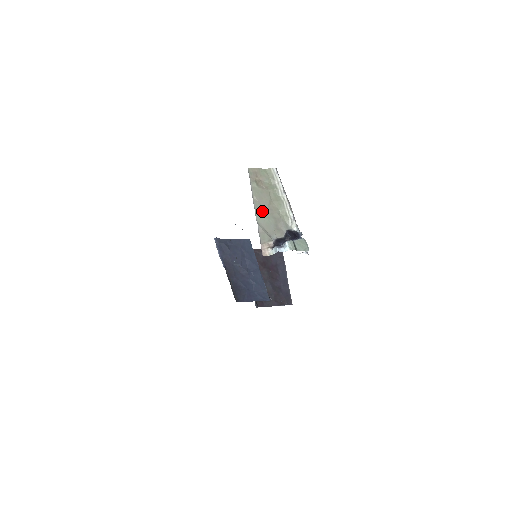
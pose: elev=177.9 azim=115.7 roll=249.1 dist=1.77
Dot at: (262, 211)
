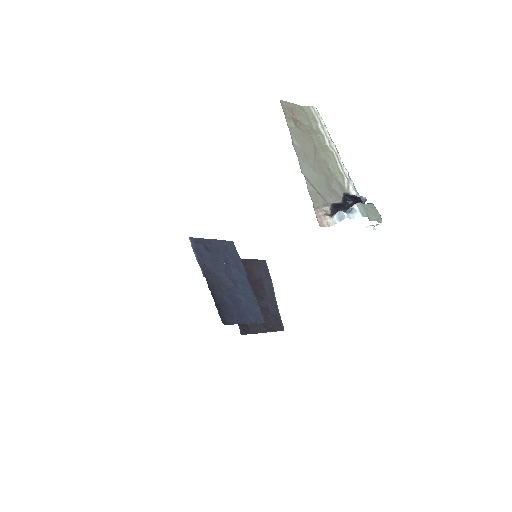
Dot at: (308, 162)
